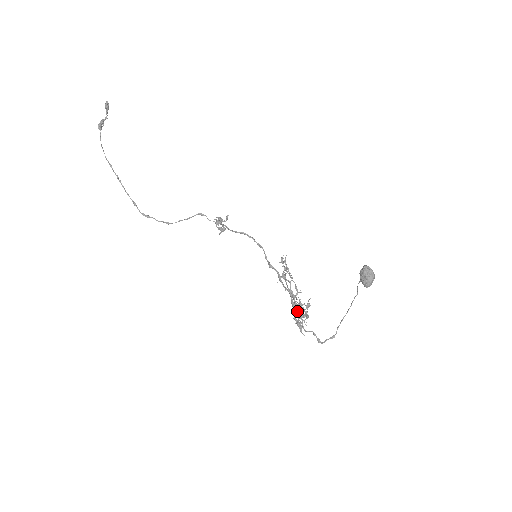
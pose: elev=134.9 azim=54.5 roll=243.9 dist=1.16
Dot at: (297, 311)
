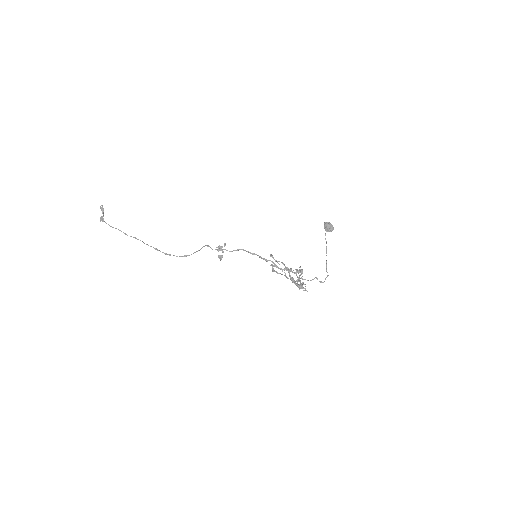
Dot at: occluded
